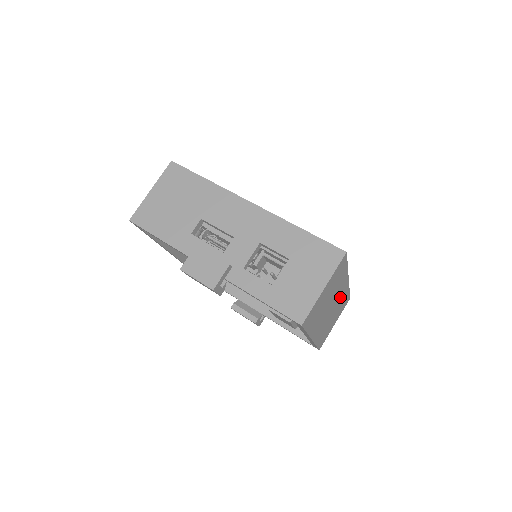
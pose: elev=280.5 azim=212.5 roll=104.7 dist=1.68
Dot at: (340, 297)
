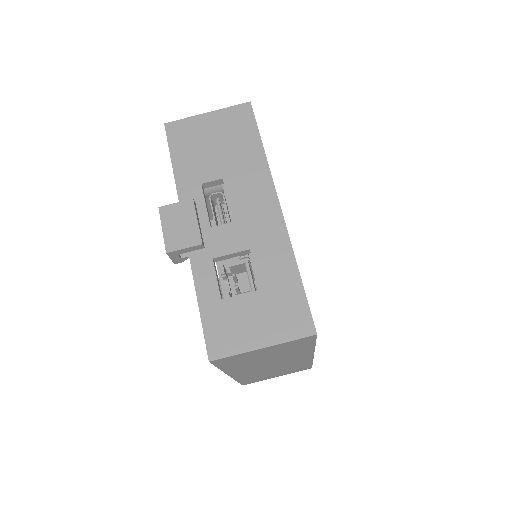
Dot at: (293, 362)
